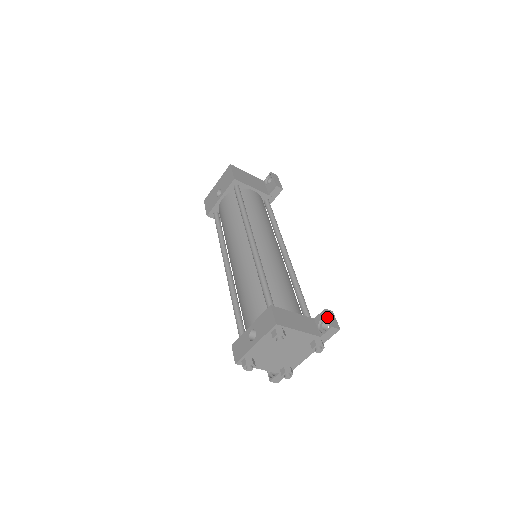
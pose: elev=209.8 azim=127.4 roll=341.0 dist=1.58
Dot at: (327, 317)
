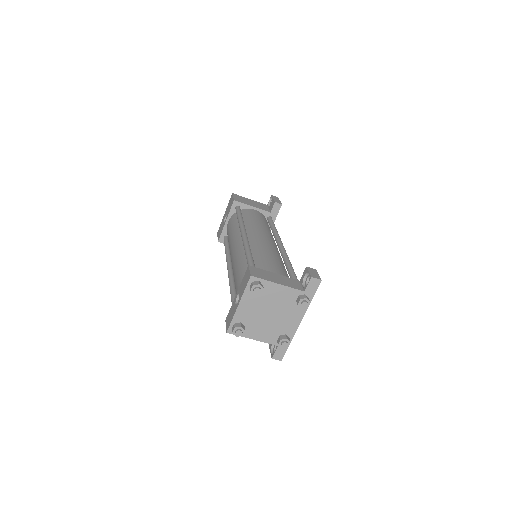
Dot at: (308, 272)
